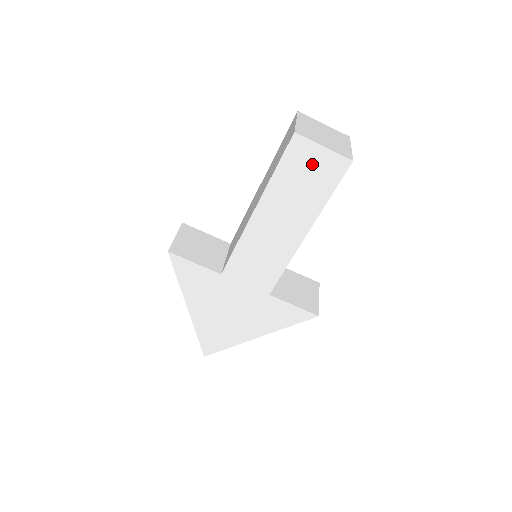
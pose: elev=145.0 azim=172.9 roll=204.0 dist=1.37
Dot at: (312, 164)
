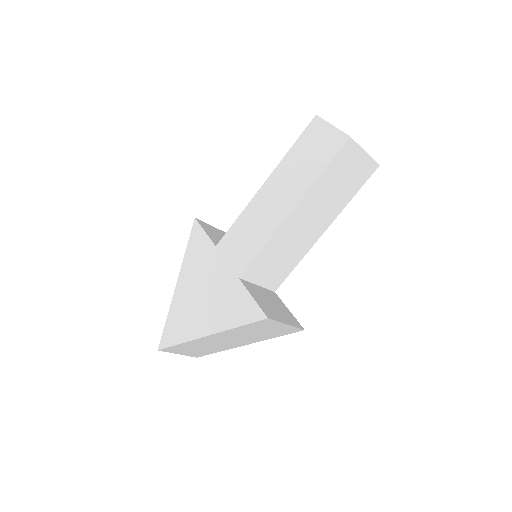
Dot at: (319, 141)
